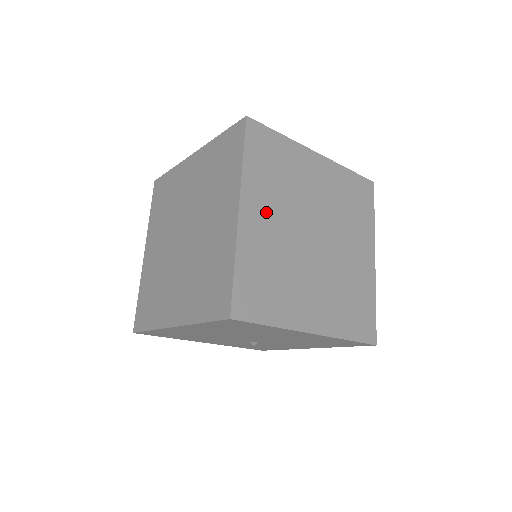
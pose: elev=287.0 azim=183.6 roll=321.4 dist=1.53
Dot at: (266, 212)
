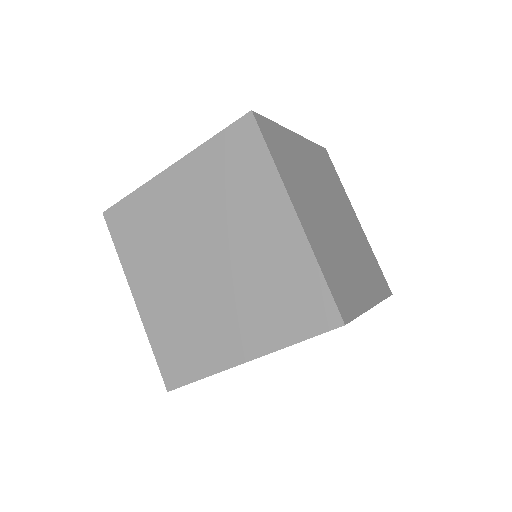
Dot at: (306, 207)
